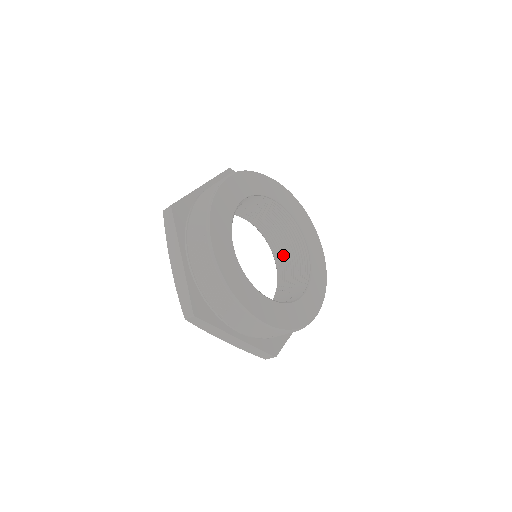
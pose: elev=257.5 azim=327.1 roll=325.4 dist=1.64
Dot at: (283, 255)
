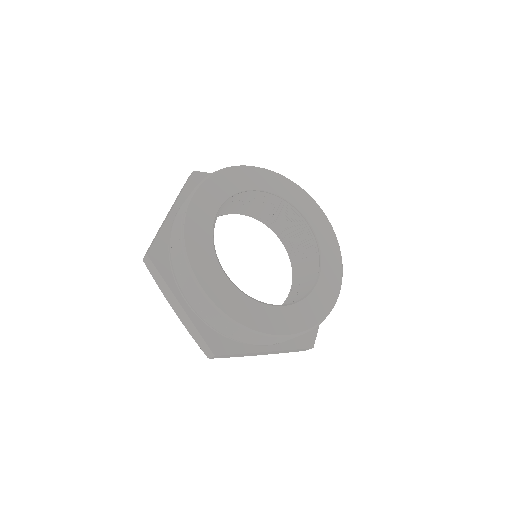
Dot at: (286, 233)
